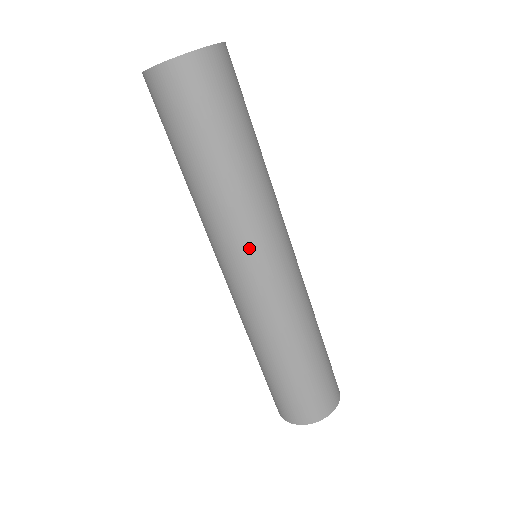
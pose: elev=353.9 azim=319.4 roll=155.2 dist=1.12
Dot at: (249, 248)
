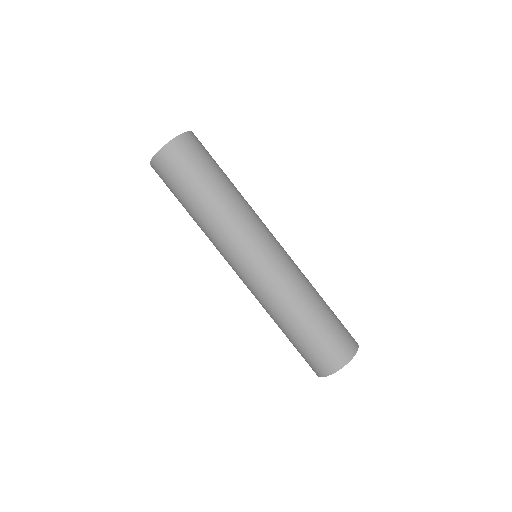
Dot at: (248, 242)
